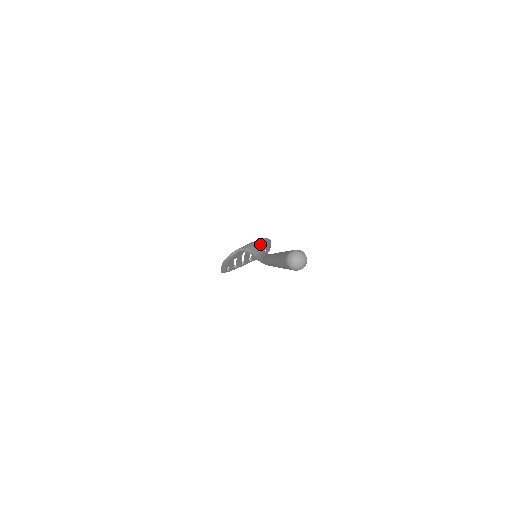
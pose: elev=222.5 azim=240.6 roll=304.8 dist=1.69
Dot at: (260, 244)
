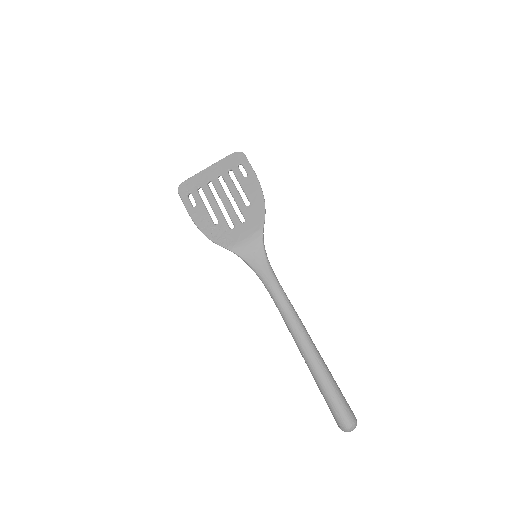
Dot at: (267, 257)
